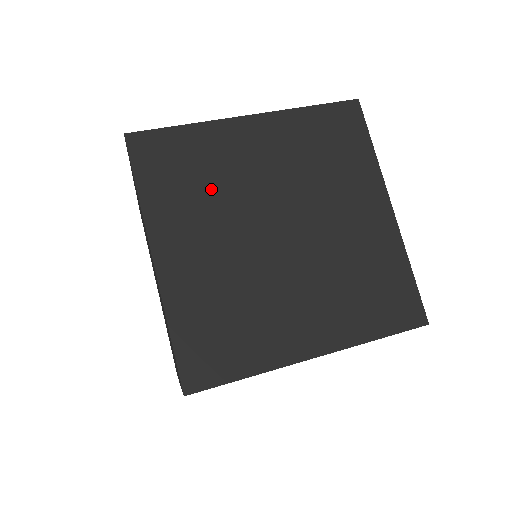
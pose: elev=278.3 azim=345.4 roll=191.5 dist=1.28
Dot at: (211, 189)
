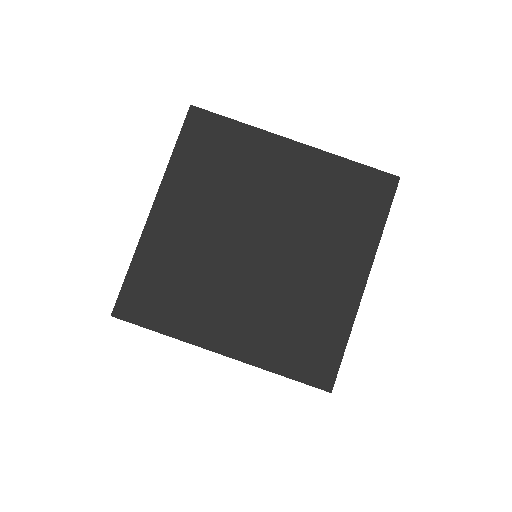
Dot at: (227, 181)
